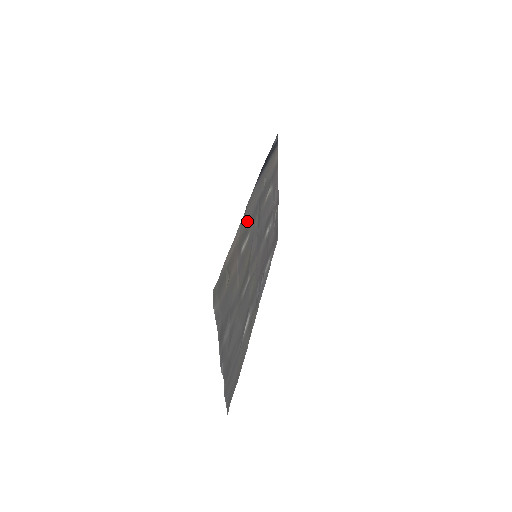
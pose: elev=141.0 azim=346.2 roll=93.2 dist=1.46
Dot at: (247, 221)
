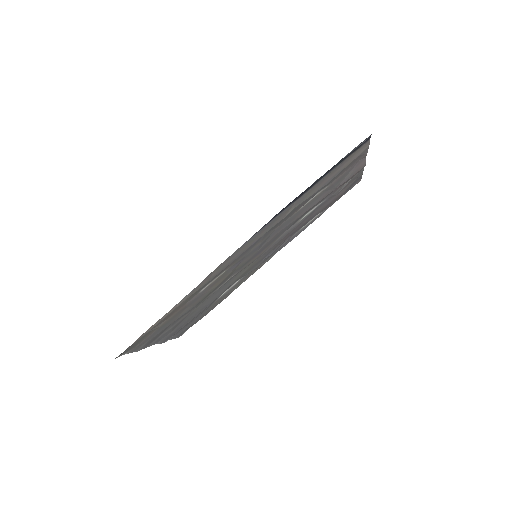
Dot at: (217, 273)
